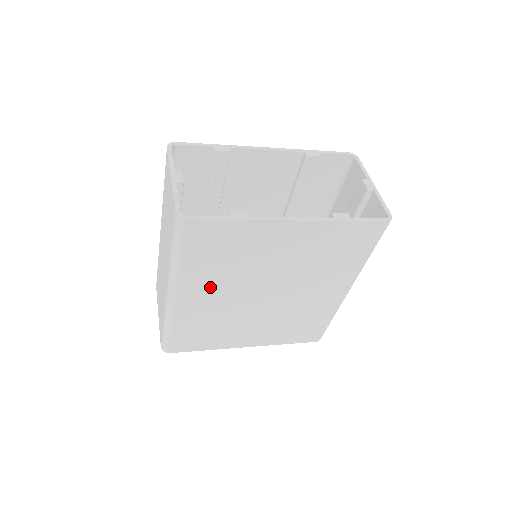
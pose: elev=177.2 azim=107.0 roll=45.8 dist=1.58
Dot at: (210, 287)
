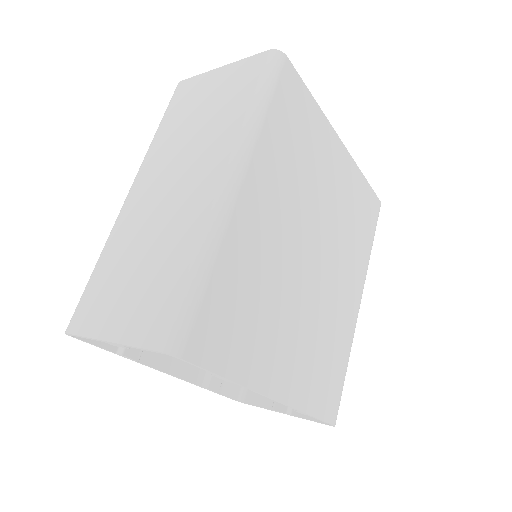
Dot at: (275, 193)
